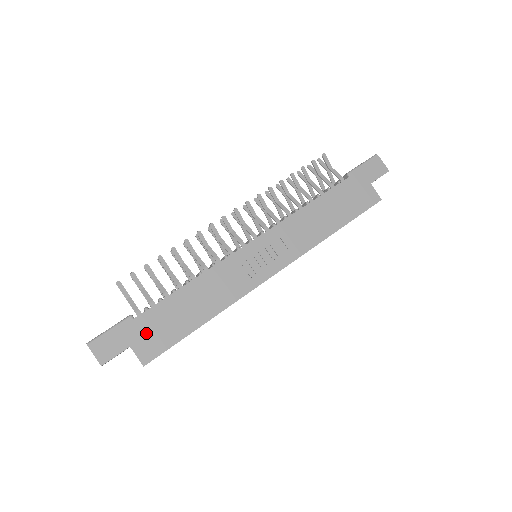
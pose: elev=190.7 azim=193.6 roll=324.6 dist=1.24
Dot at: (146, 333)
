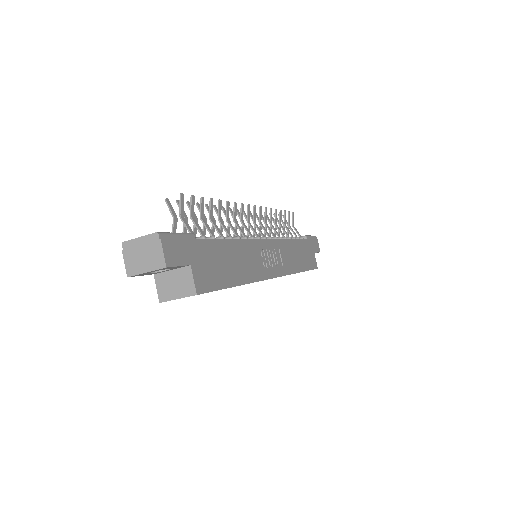
Dot at: (203, 261)
